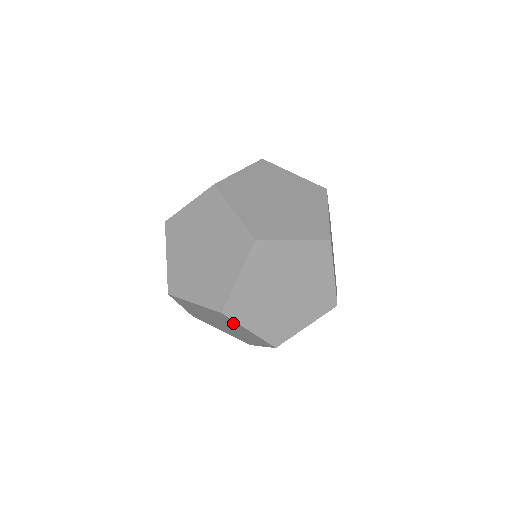
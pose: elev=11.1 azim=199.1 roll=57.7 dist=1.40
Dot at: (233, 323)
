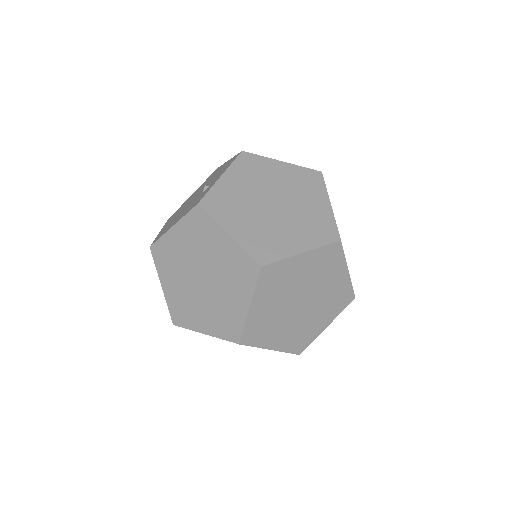
Dot at: occluded
